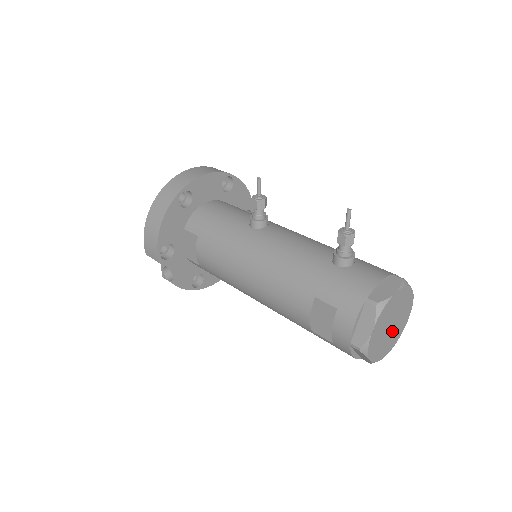
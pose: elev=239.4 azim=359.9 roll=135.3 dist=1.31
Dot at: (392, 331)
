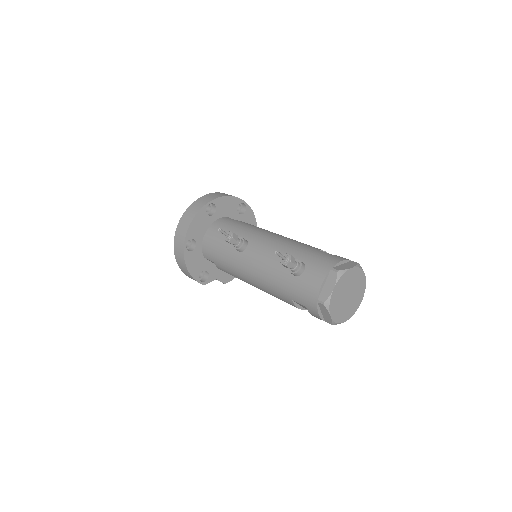
Dot at: (353, 295)
